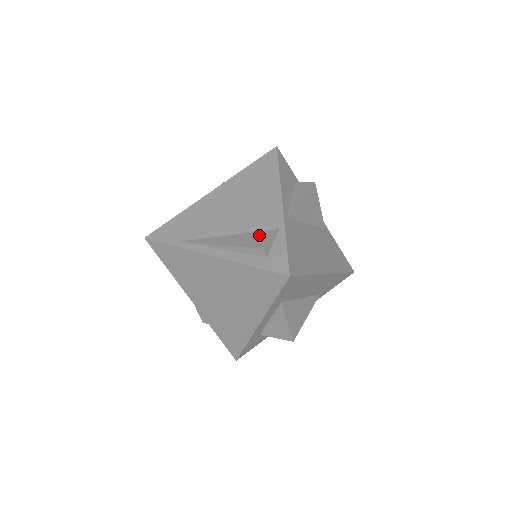
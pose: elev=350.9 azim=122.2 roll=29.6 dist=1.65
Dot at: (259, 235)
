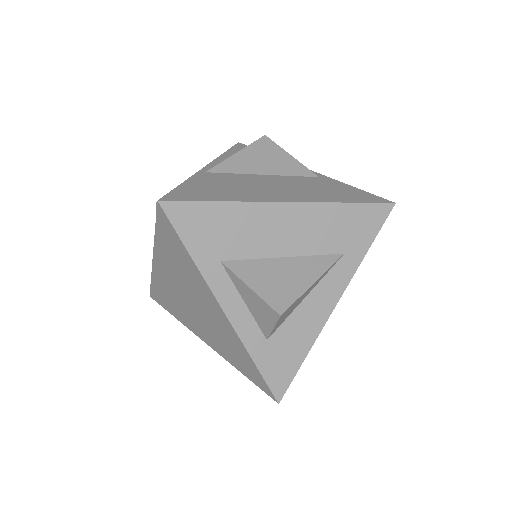
Dot at: occluded
